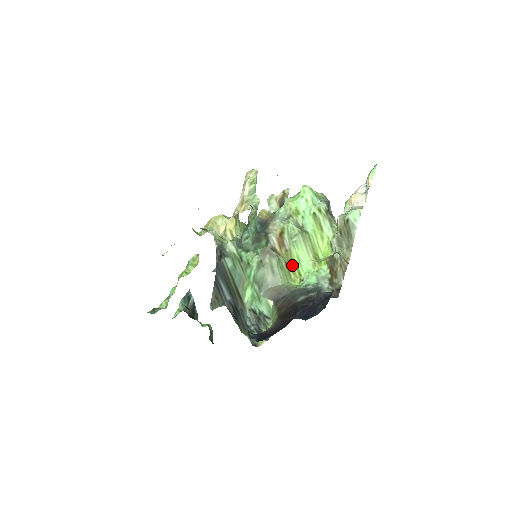
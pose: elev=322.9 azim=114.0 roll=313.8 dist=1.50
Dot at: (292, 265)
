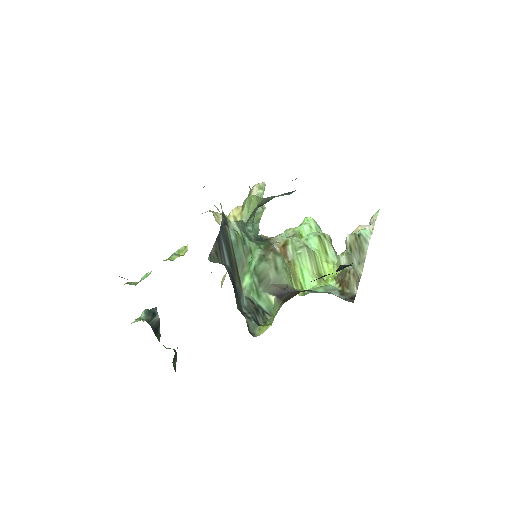
Dot at: (295, 277)
